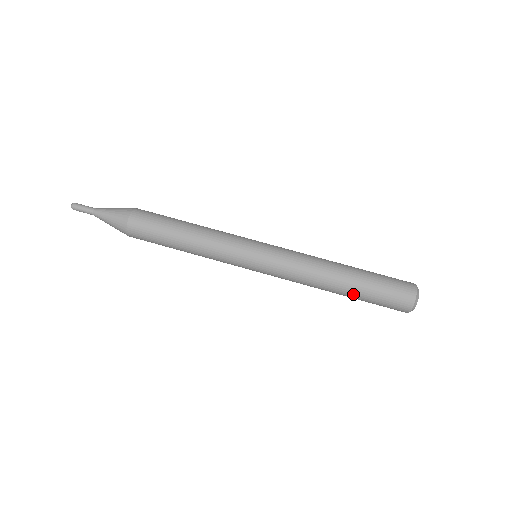
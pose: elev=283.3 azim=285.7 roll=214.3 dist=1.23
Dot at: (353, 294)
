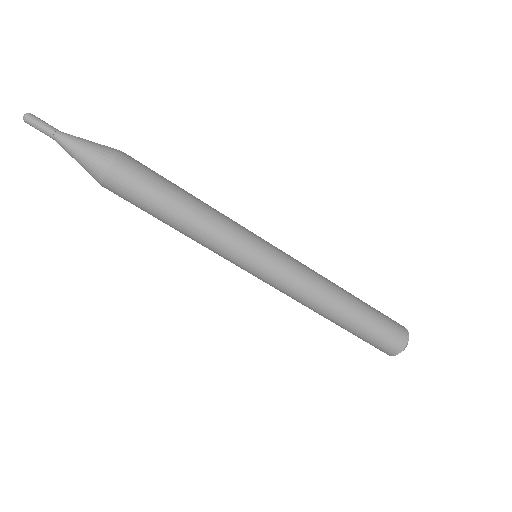
Dot at: (346, 327)
